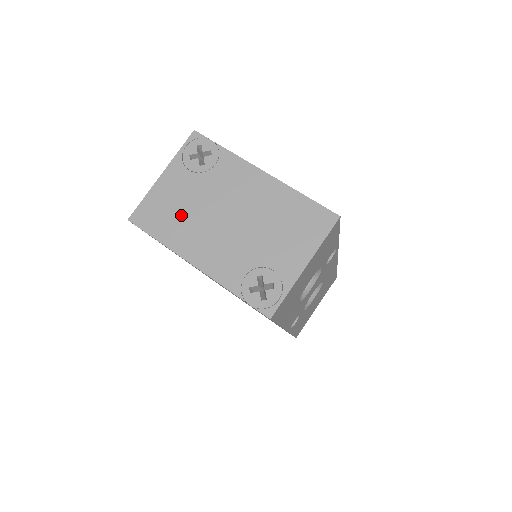
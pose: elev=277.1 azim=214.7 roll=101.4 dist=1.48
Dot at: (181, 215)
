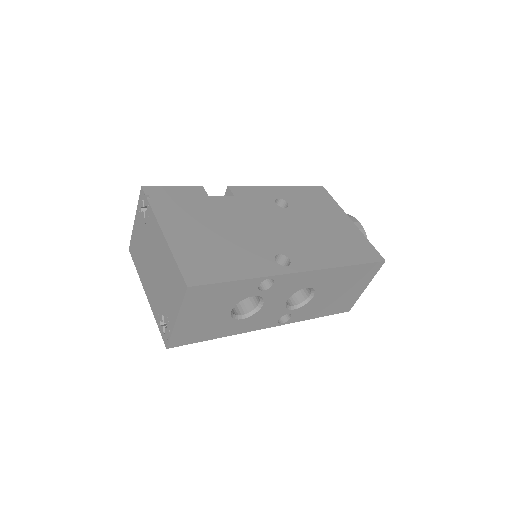
Dot at: (141, 255)
